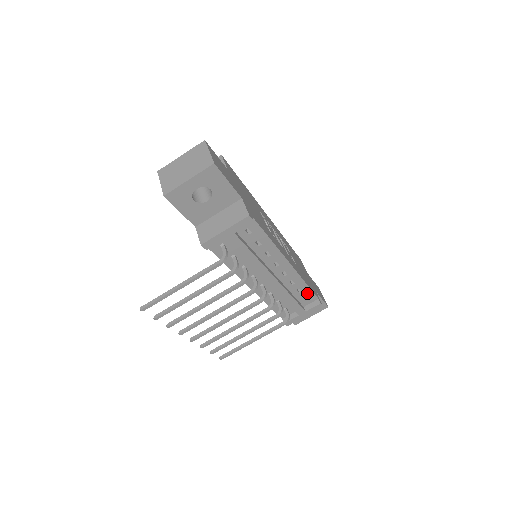
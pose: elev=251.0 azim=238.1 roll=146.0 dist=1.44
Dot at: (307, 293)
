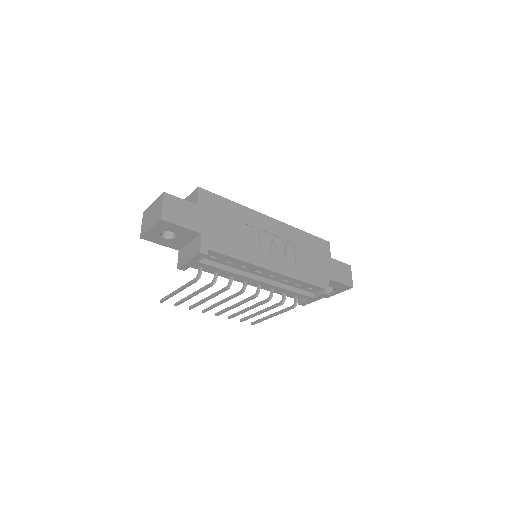
Dot at: (308, 286)
